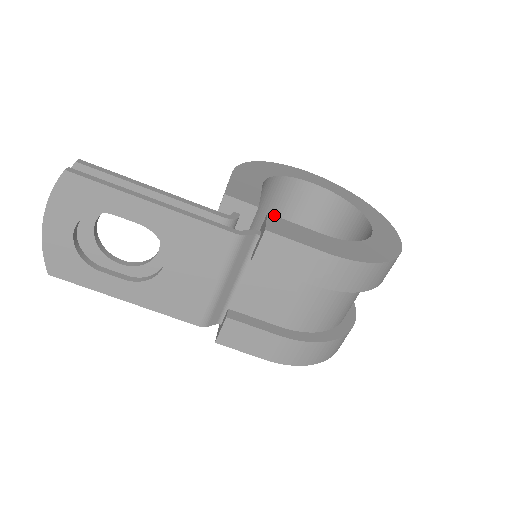
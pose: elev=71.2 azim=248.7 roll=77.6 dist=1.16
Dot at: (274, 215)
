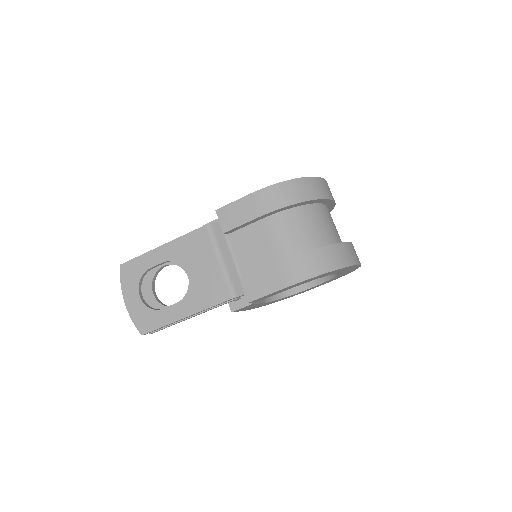
Dot at: occluded
